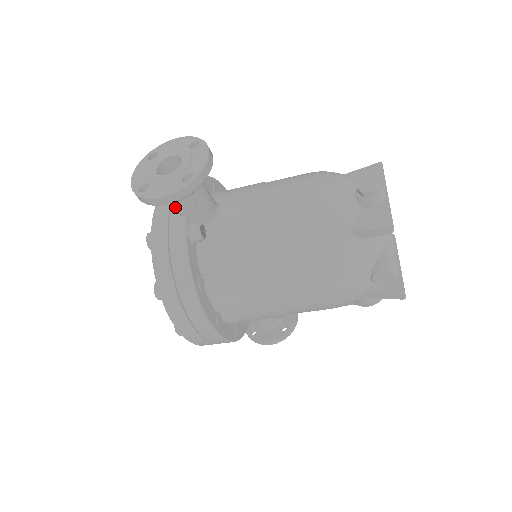
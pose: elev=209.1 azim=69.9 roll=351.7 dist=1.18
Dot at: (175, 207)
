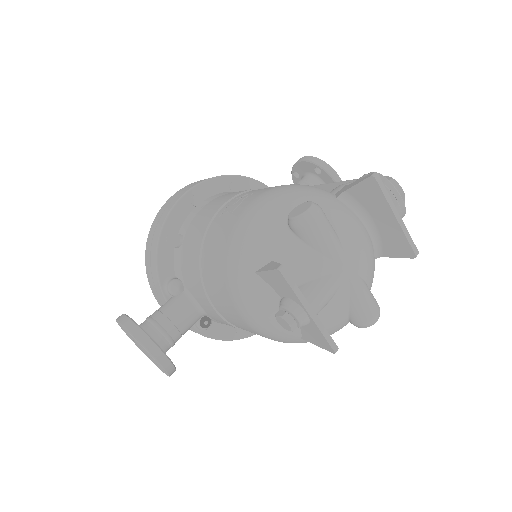
Dot at: occluded
